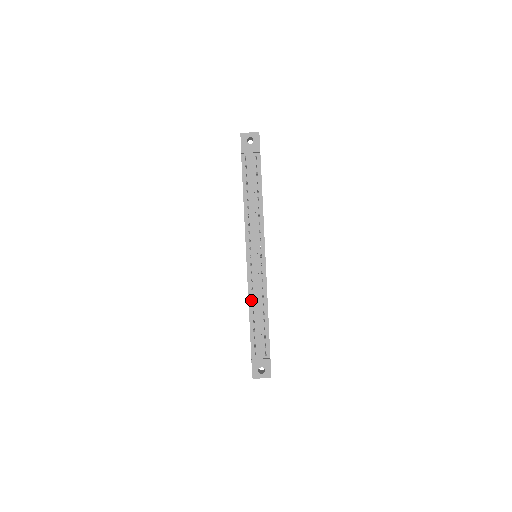
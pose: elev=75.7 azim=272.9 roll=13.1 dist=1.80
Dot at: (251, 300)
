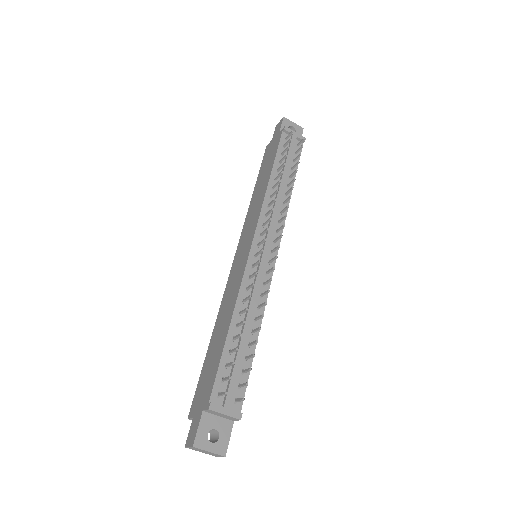
Dot at: (240, 305)
